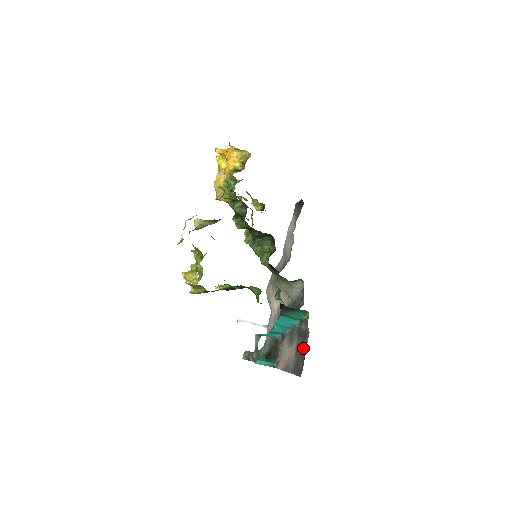
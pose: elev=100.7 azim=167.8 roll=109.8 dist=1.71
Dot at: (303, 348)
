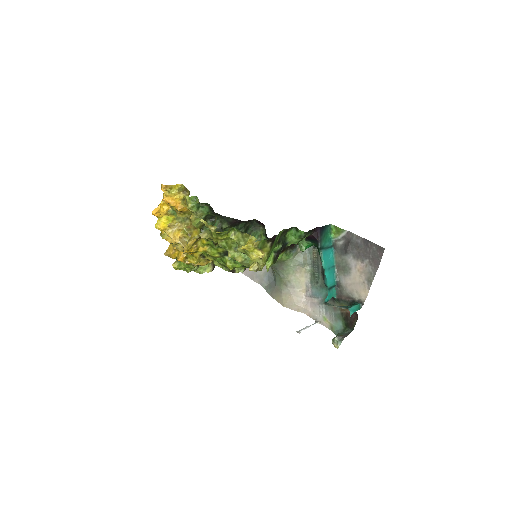
Dot at: (360, 243)
